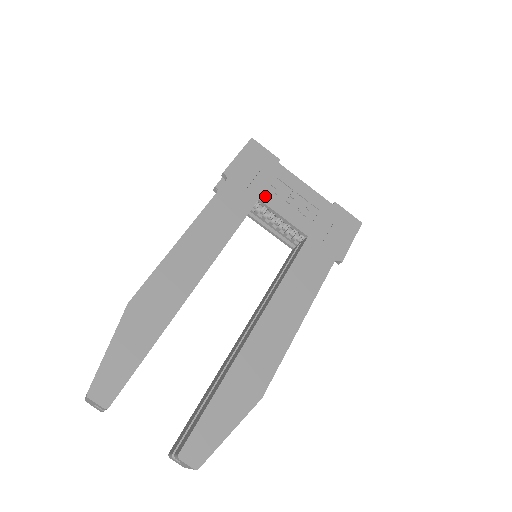
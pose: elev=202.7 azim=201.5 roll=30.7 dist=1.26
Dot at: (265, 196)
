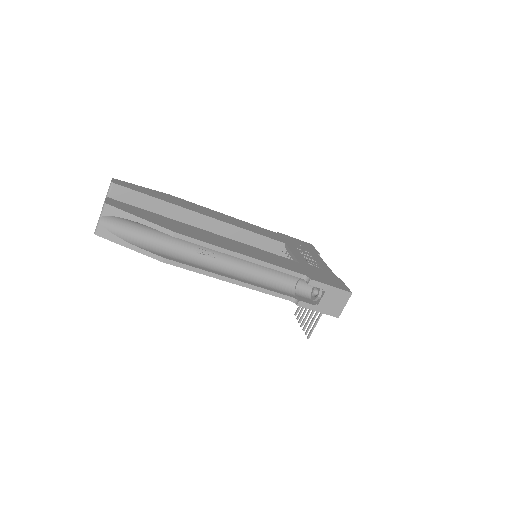
Dot at: (291, 246)
